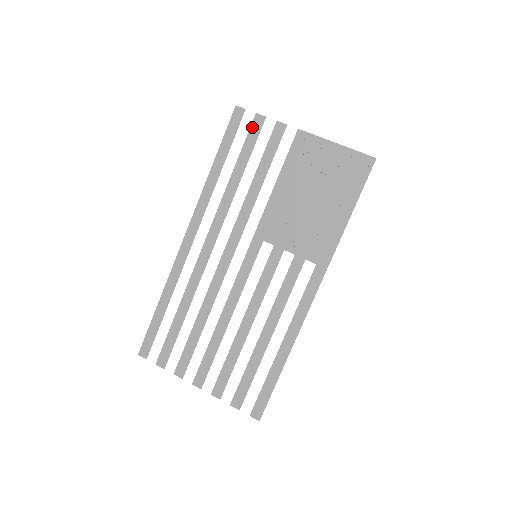
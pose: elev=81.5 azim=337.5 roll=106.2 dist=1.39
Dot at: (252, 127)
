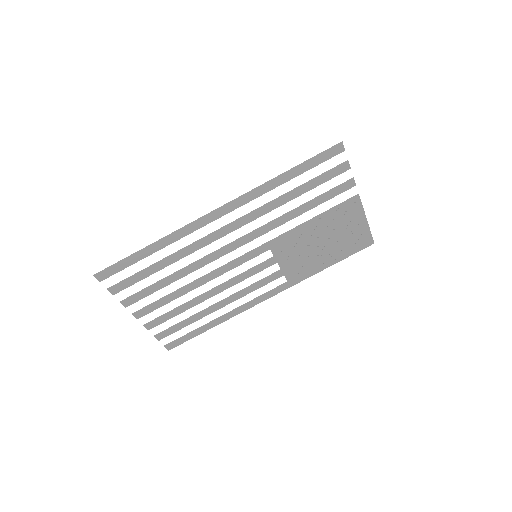
Dot at: (336, 168)
